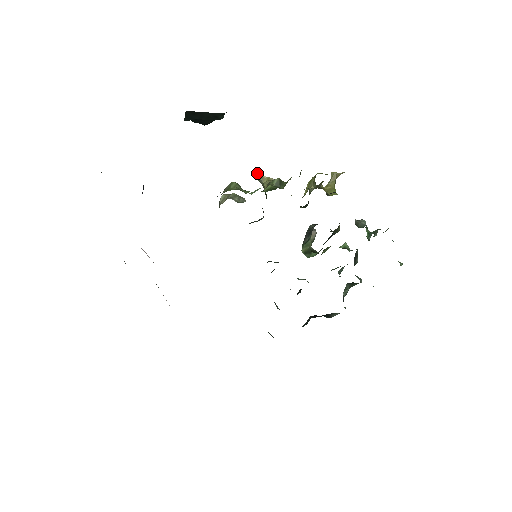
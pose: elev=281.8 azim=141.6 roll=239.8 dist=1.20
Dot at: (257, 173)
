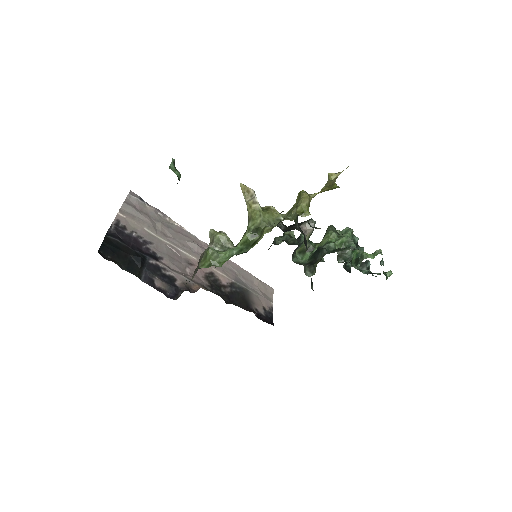
Dot at: (242, 186)
